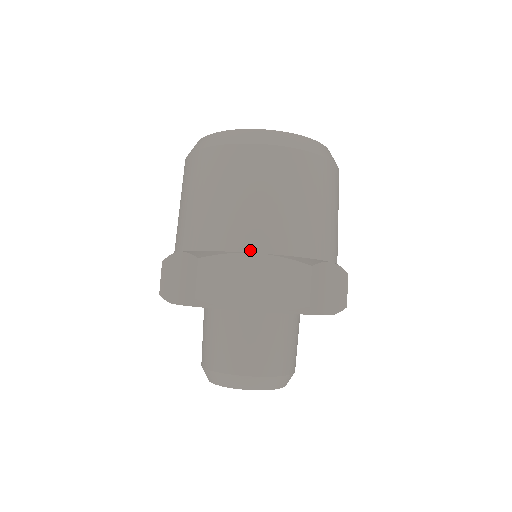
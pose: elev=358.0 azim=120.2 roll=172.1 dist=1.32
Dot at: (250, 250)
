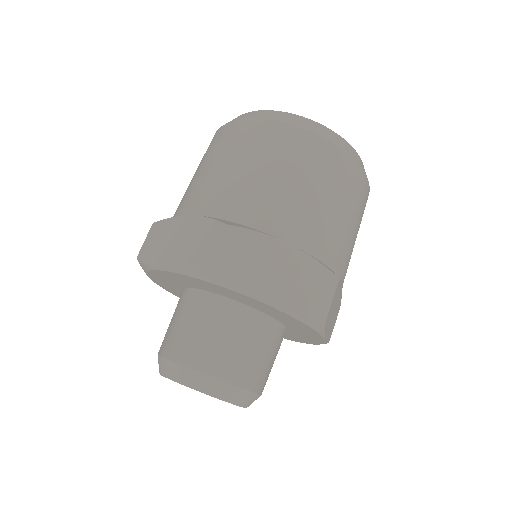
Dot at: (283, 238)
